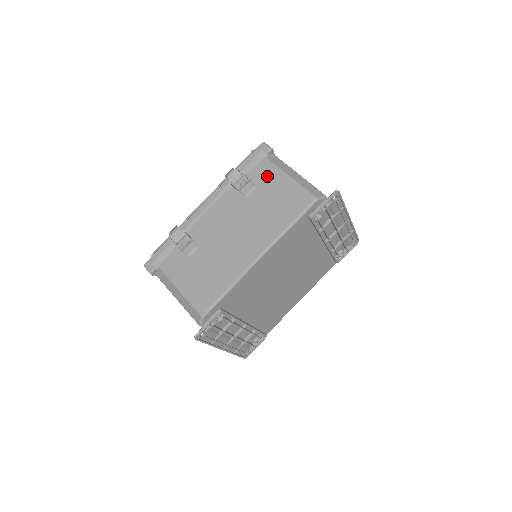
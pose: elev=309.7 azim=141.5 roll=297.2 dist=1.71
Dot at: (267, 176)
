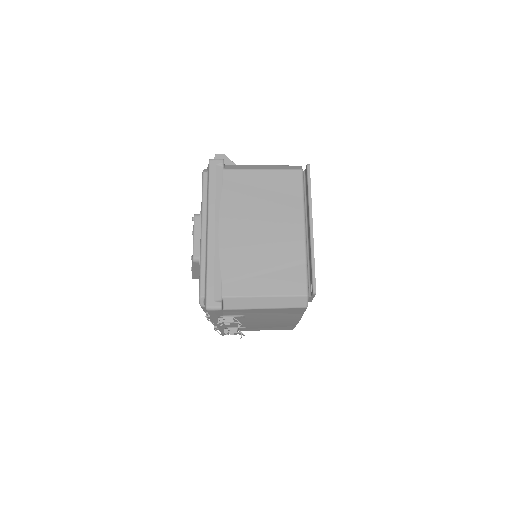
Dot at: (244, 312)
